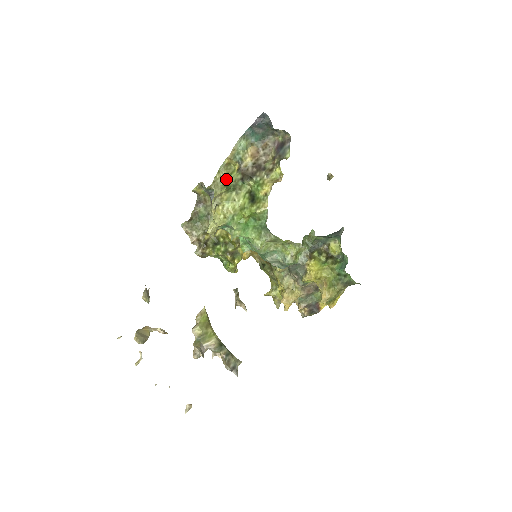
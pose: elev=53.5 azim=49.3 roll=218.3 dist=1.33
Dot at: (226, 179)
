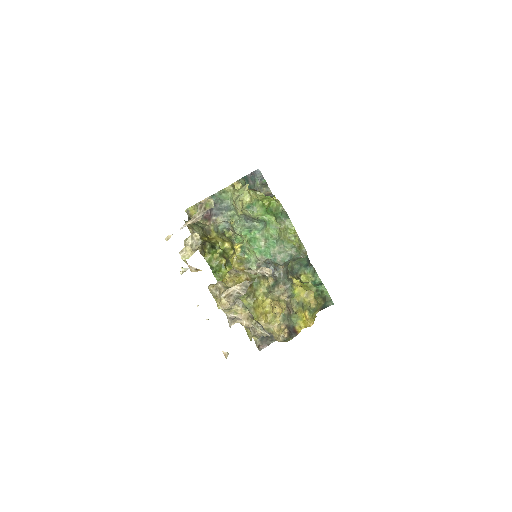
Dot at: occluded
